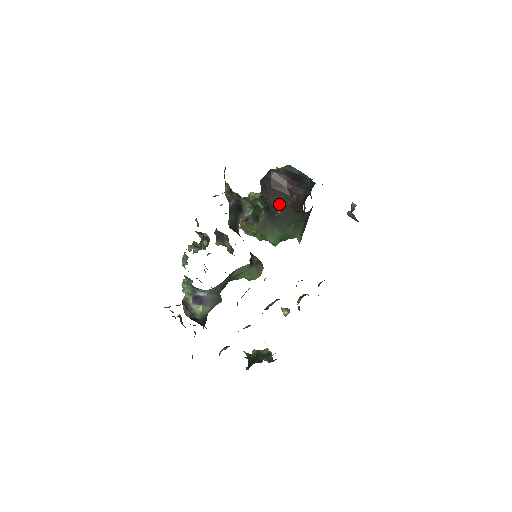
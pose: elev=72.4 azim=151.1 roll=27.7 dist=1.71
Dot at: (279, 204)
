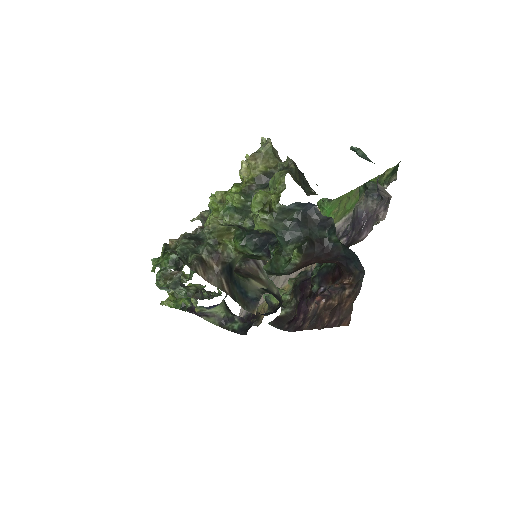
Dot at: occluded
